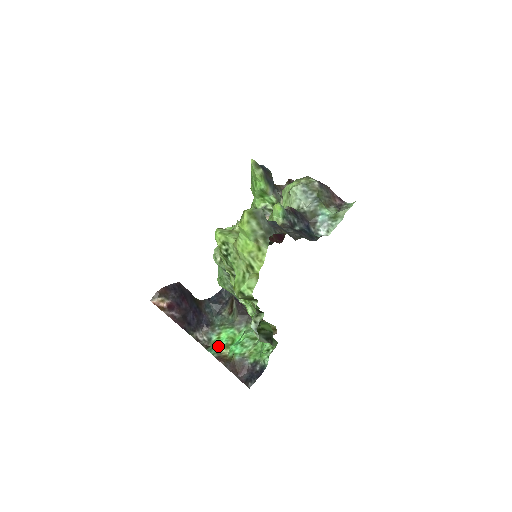
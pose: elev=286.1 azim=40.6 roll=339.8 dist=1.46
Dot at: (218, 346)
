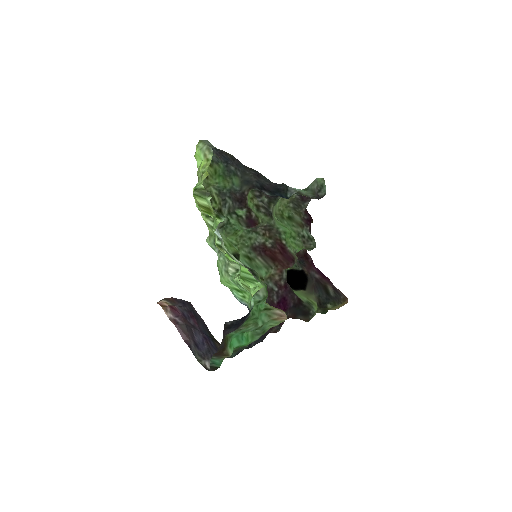
Dot at: occluded
